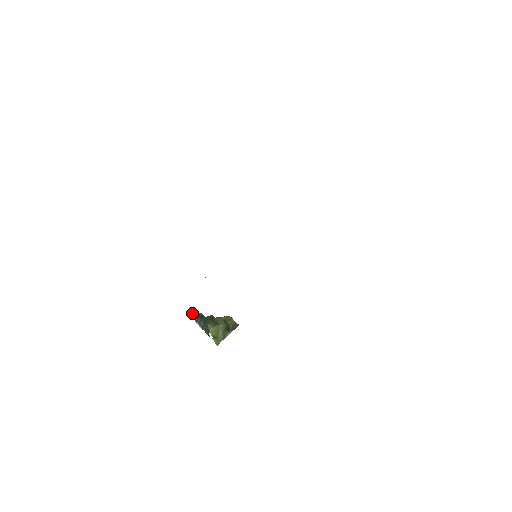
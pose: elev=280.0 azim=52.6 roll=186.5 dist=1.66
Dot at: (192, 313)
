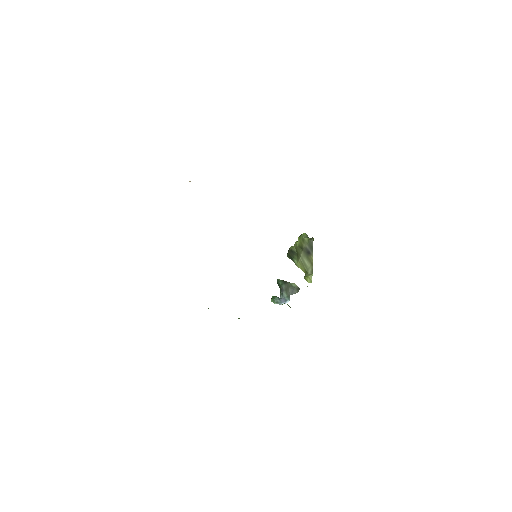
Dot at: (272, 299)
